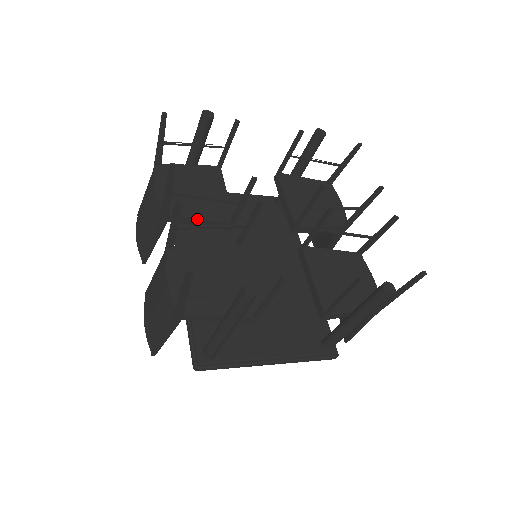
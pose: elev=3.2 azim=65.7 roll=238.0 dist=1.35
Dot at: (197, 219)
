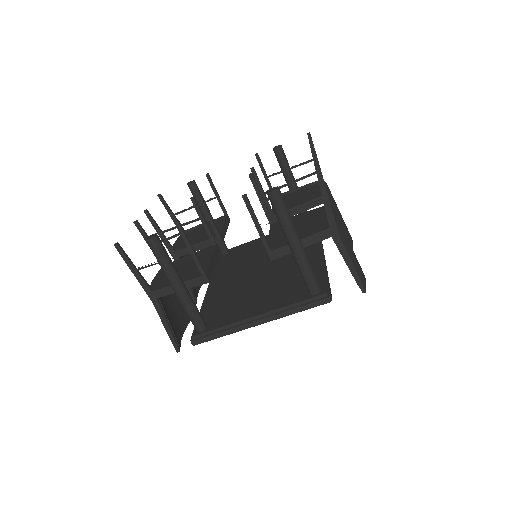
Dot at: (193, 245)
